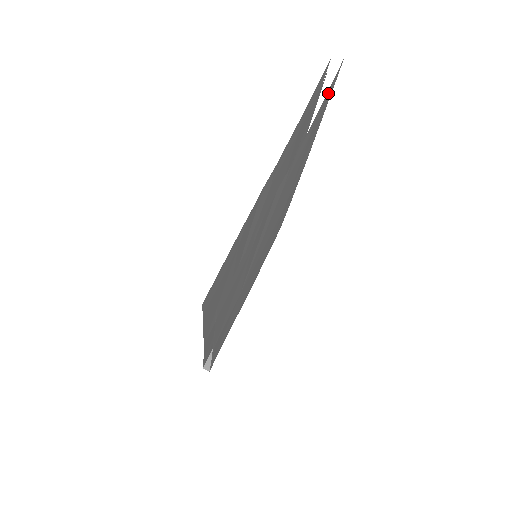
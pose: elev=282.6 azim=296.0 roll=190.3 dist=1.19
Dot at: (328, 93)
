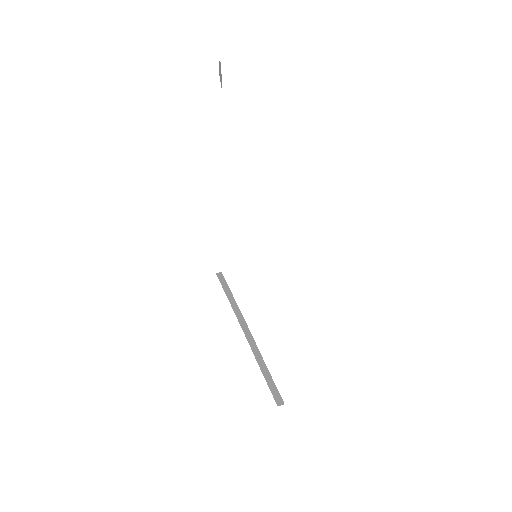
Dot at: occluded
